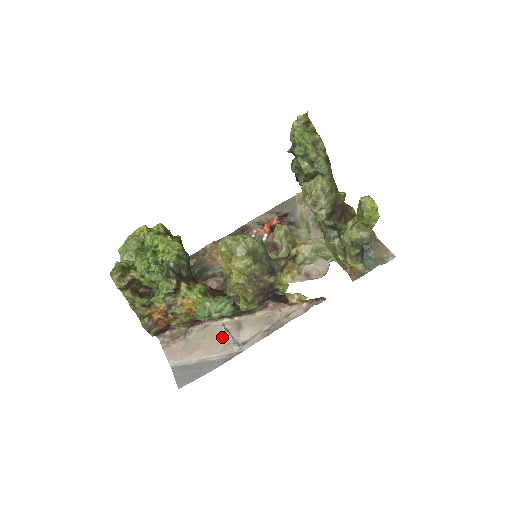
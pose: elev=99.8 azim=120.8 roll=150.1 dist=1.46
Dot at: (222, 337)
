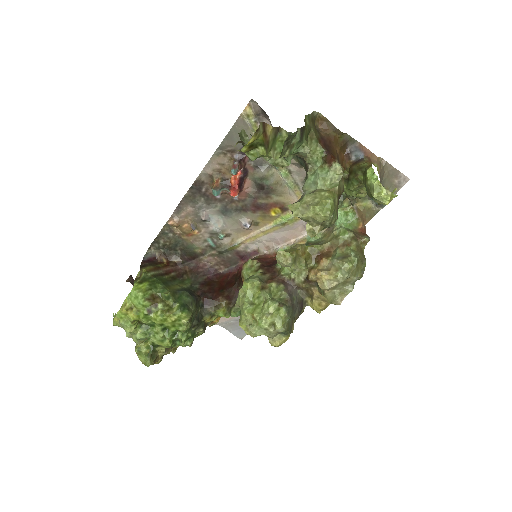
Dot at: occluded
